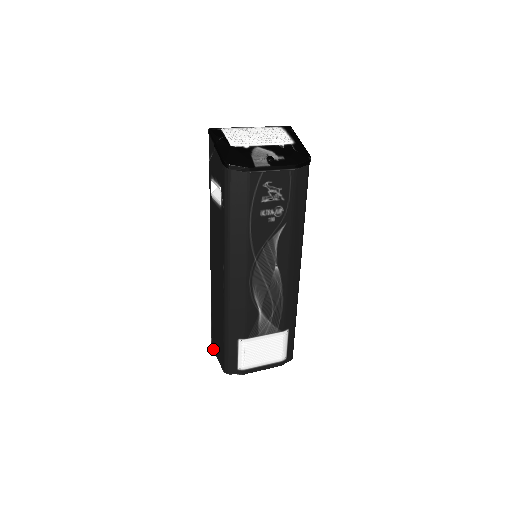
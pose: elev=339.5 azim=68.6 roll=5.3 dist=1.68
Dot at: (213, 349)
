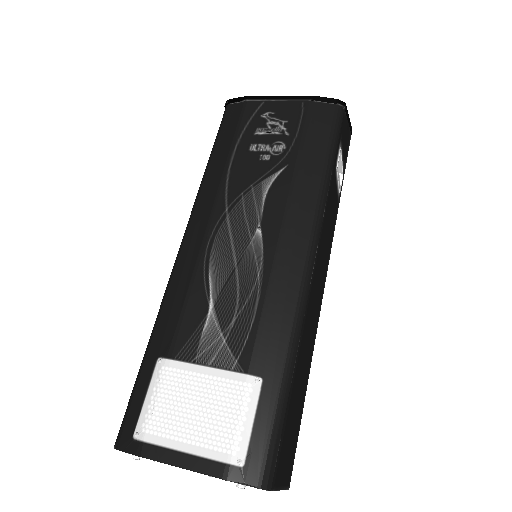
Dot at: occluded
